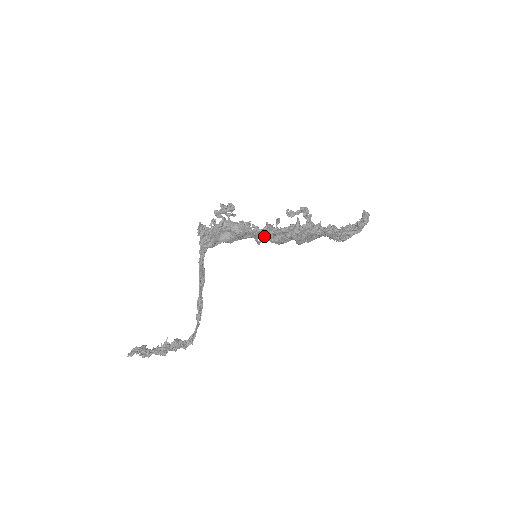
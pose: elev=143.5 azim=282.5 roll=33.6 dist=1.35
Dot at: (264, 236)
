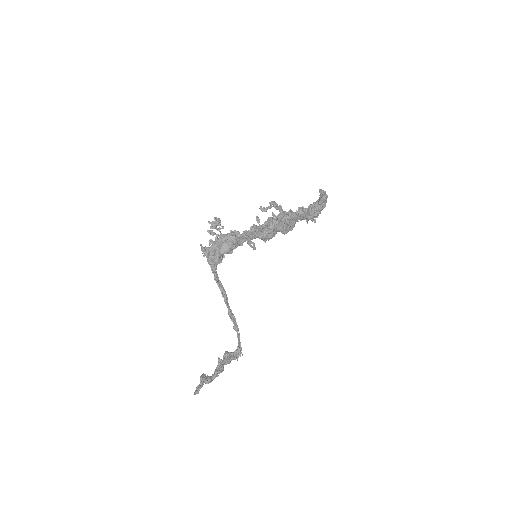
Dot at: (253, 235)
